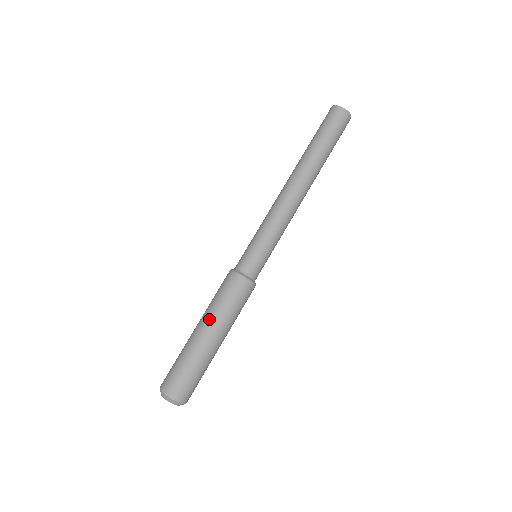
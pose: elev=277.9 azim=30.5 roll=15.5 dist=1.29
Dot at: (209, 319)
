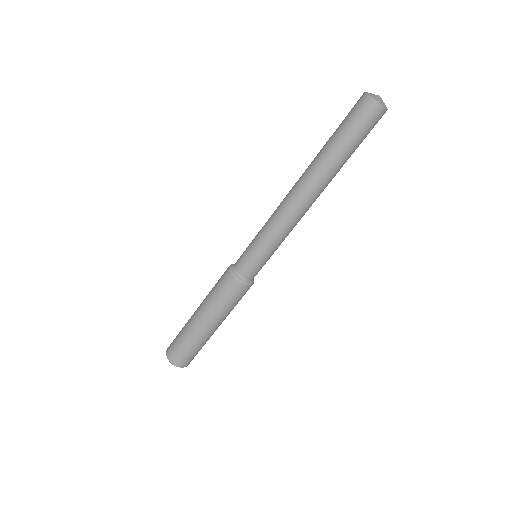
Dot at: (220, 320)
